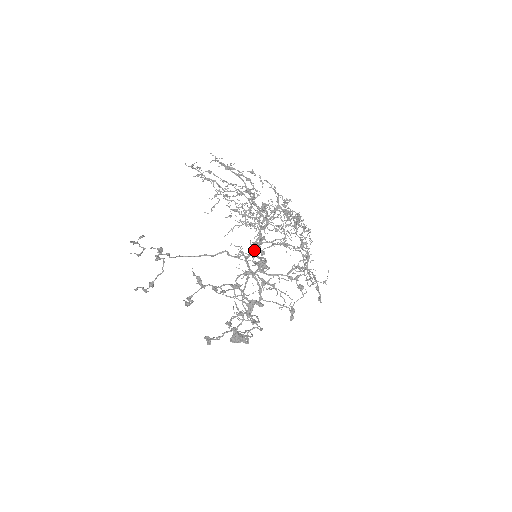
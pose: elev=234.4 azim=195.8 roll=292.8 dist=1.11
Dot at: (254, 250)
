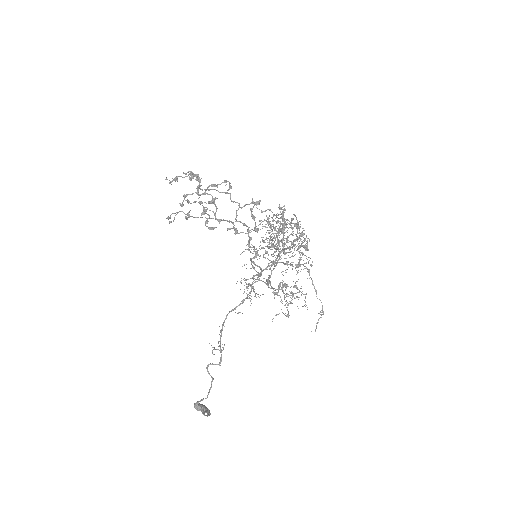
Dot at: (257, 250)
